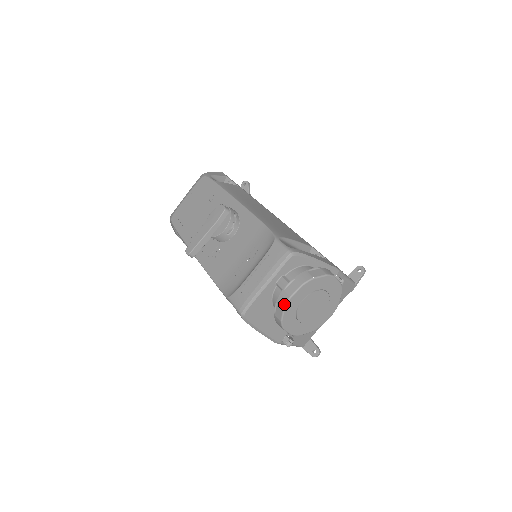
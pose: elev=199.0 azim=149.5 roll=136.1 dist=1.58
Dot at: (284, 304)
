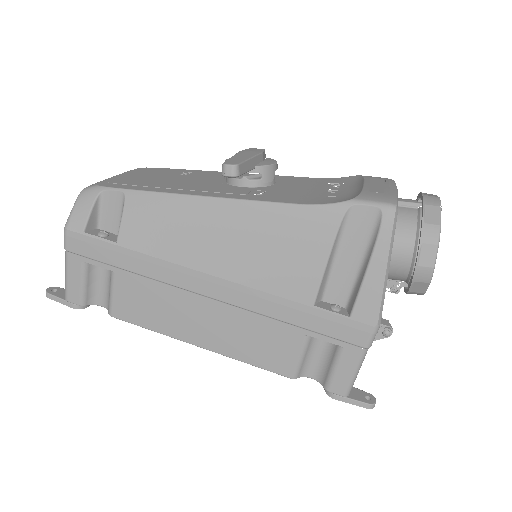
Dot at: (439, 202)
